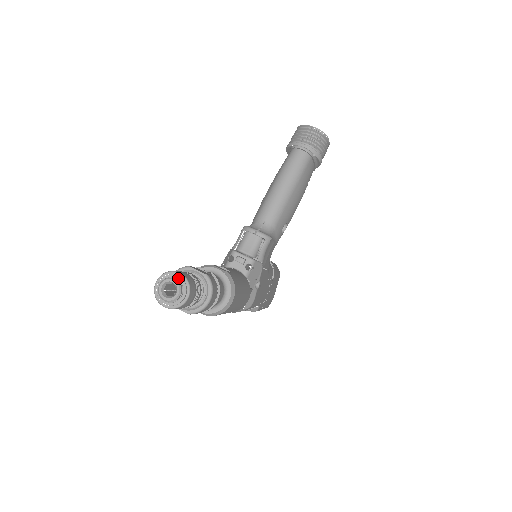
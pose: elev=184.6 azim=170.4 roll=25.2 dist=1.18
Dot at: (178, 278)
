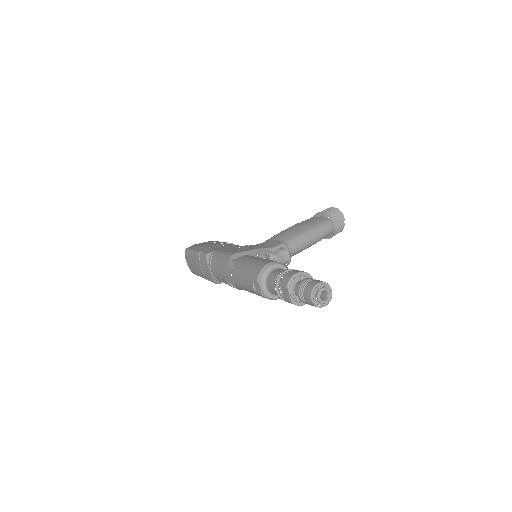
Dot at: (330, 292)
